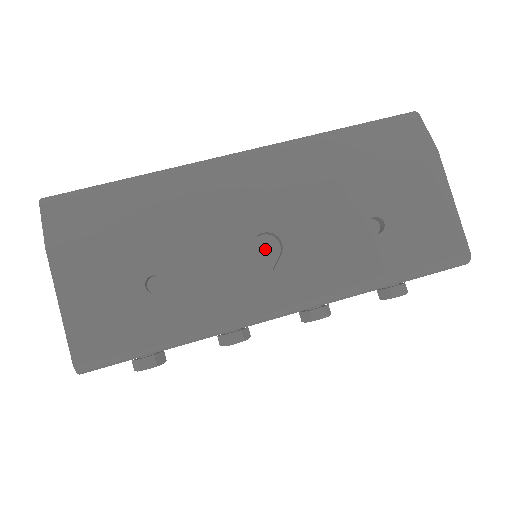
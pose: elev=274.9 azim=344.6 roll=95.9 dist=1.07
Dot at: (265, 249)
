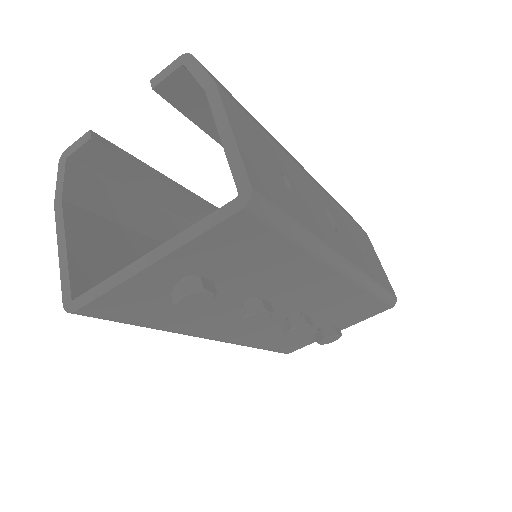
Dot at: occluded
